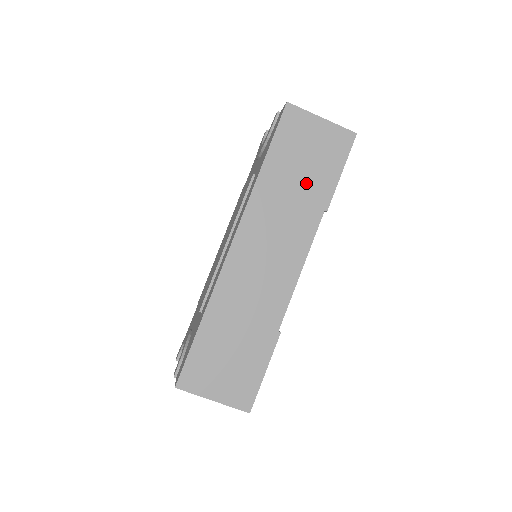
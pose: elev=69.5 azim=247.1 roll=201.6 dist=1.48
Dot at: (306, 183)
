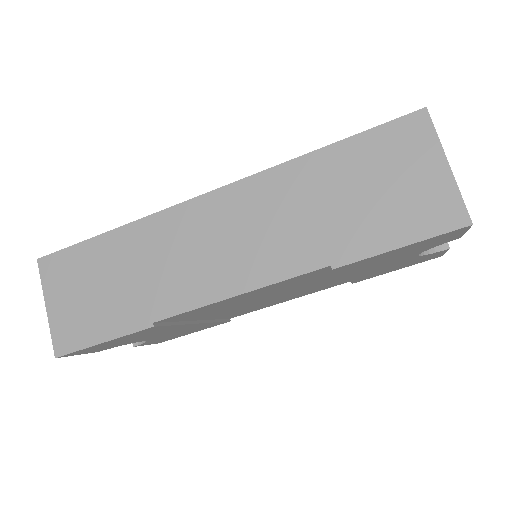
Dot at: (345, 215)
